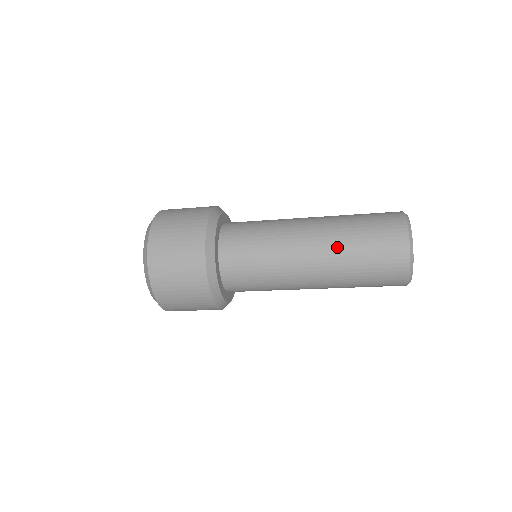
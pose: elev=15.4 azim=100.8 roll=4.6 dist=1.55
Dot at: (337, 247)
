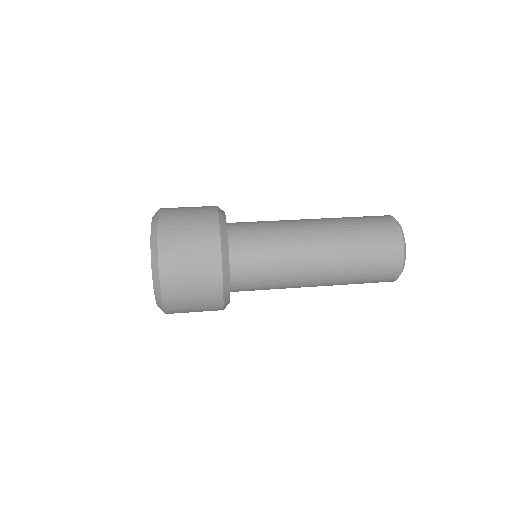
Dot at: (342, 249)
